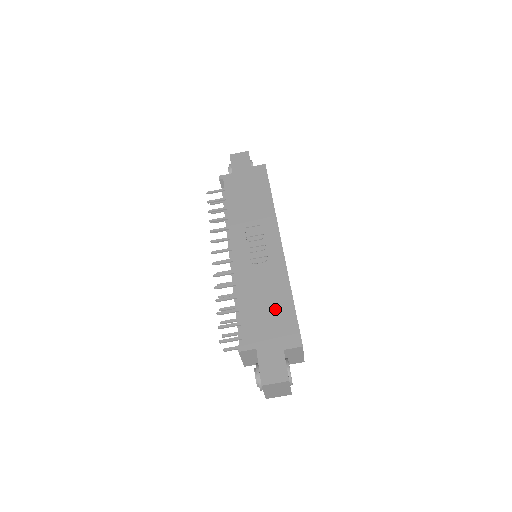
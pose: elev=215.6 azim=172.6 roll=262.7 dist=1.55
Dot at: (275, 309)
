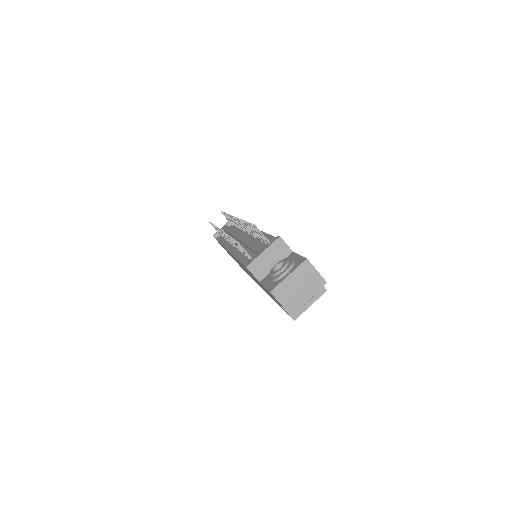
Dot at: occluded
